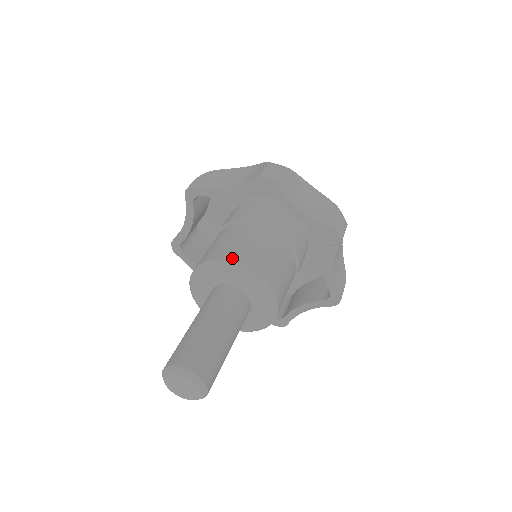
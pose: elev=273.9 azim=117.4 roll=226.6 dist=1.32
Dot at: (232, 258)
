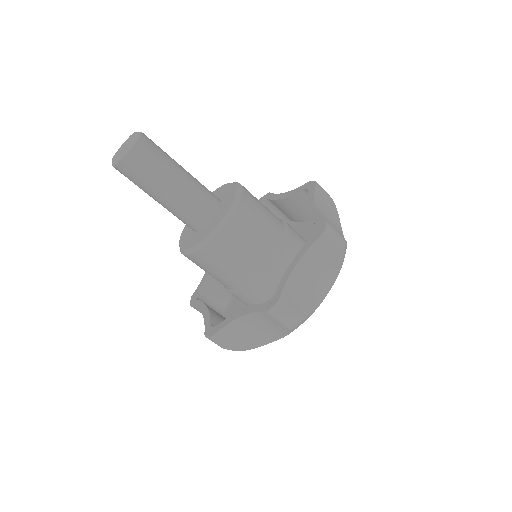
Dot at: occluded
